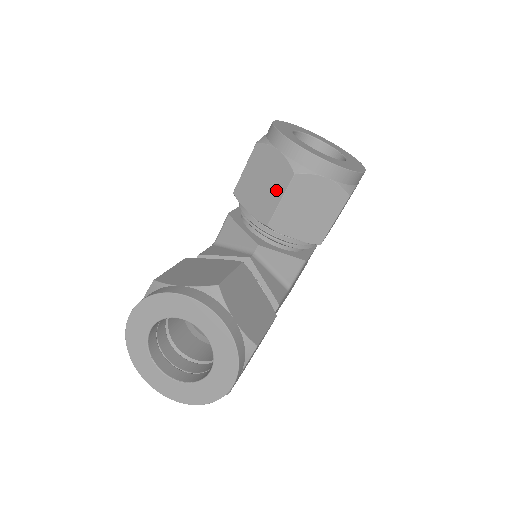
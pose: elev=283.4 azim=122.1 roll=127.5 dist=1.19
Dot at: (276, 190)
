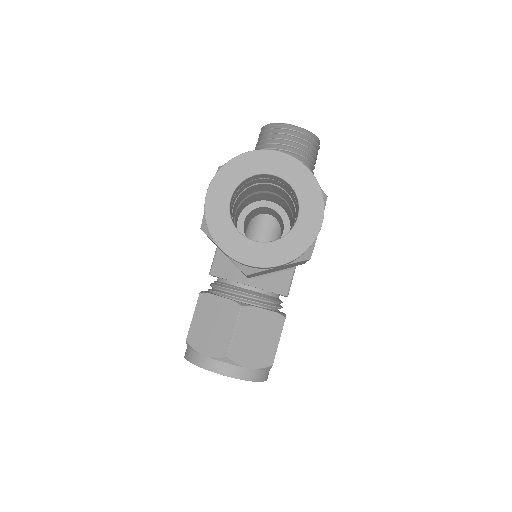
Dot at: occluded
